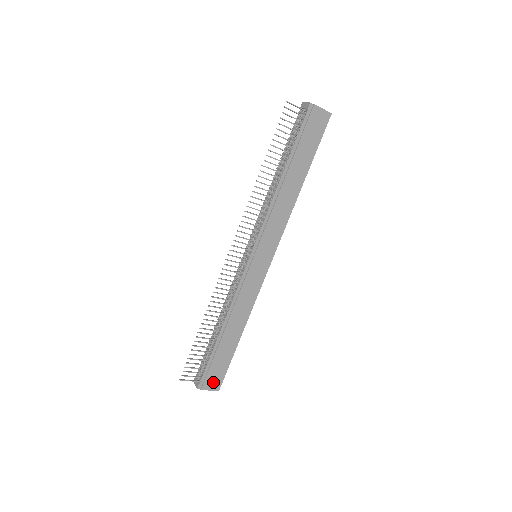
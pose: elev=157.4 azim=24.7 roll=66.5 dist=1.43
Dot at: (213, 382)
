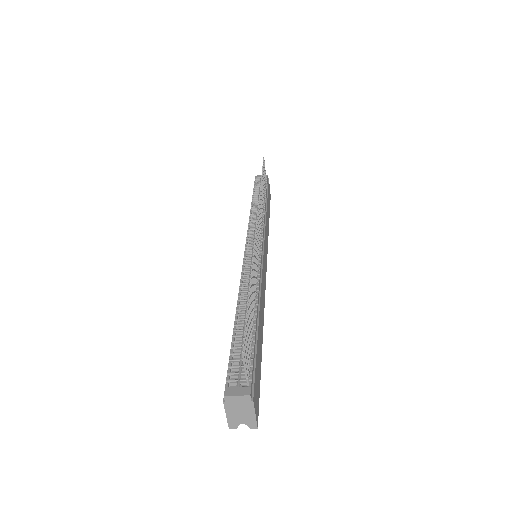
Dot at: (256, 399)
